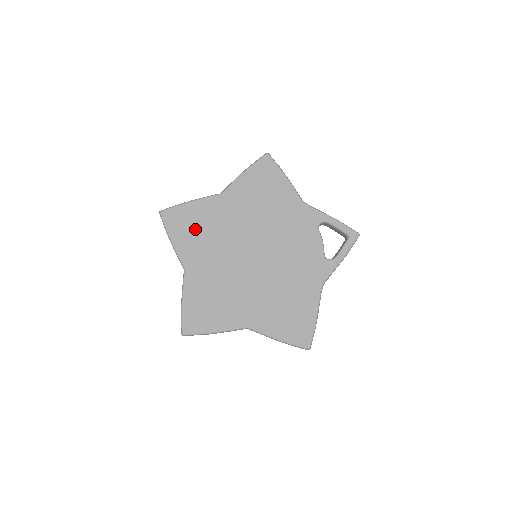
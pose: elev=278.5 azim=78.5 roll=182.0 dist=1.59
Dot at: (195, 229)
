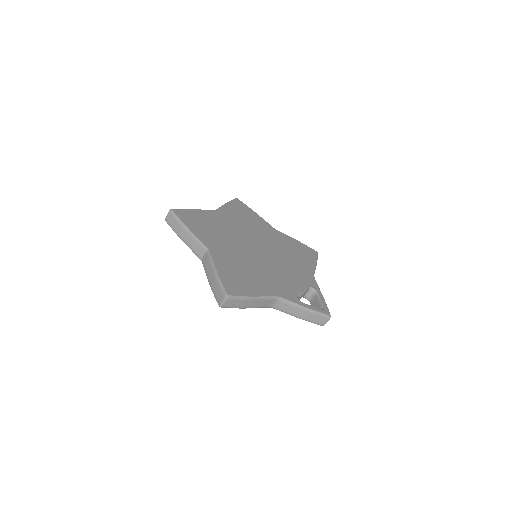
Dot at: (244, 216)
